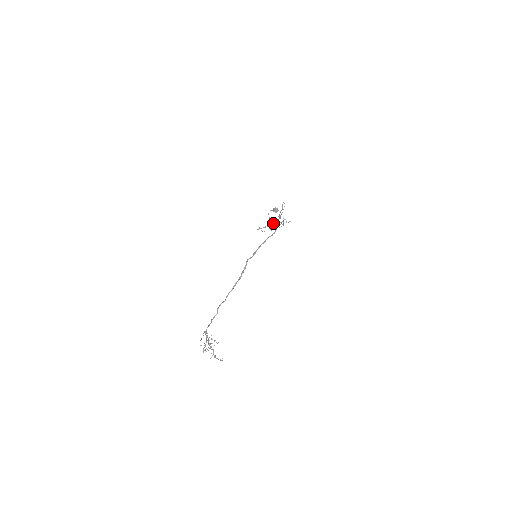
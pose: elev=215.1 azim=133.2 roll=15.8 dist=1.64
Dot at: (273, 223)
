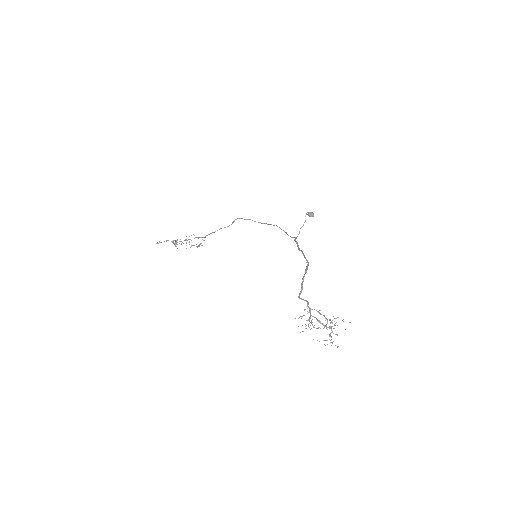
Dot at: occluded
